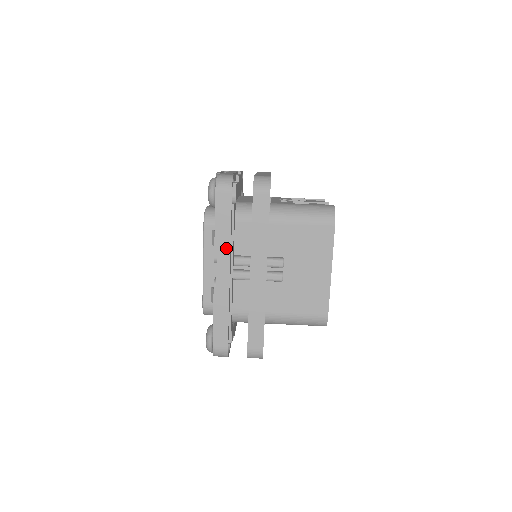
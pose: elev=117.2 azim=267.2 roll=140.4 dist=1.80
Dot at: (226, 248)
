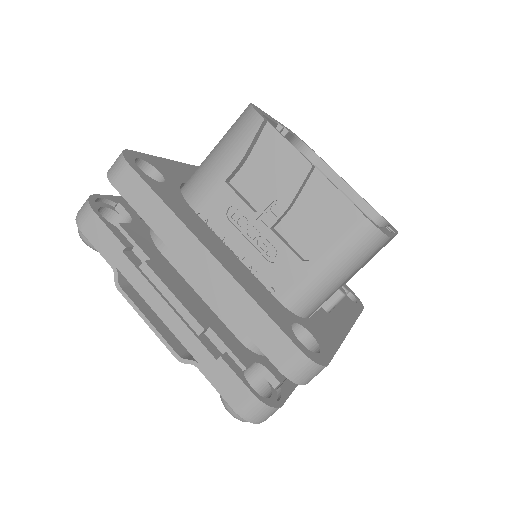
Dot at: occluded
